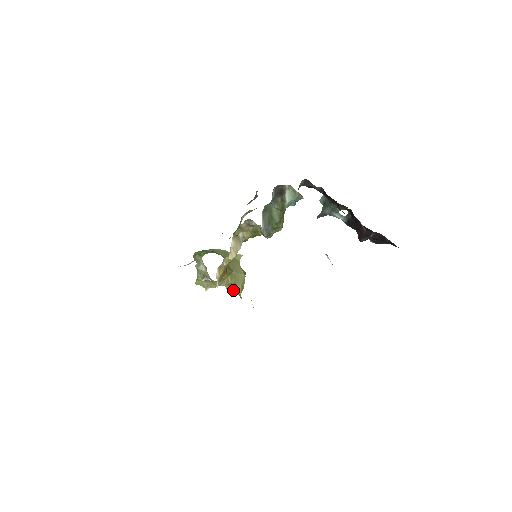
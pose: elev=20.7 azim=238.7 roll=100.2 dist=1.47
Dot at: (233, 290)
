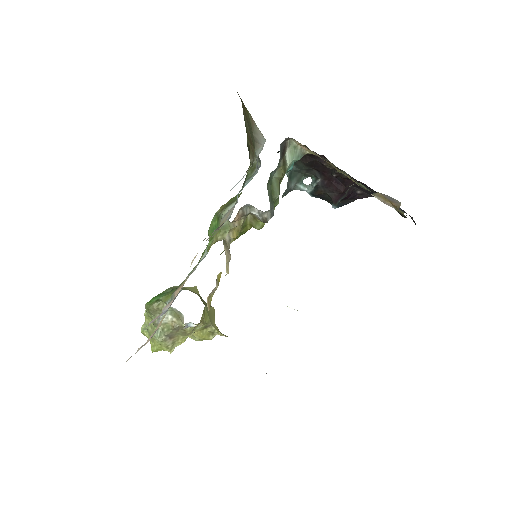
Dot at: (208, 333)
